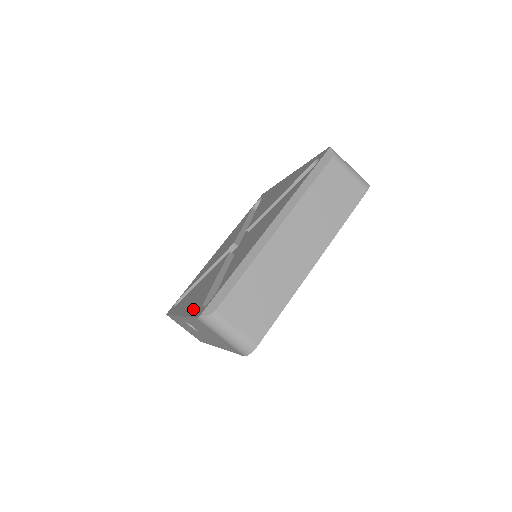
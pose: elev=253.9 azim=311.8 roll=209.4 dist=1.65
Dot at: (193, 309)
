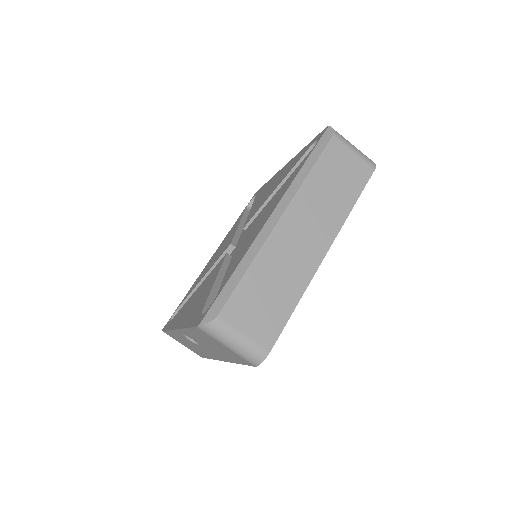
Dot at: (191, 318)
